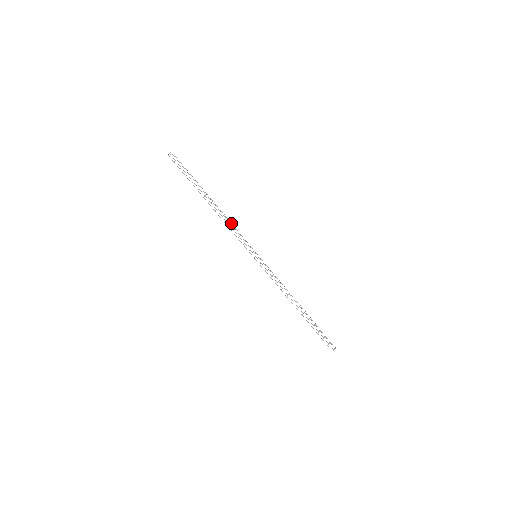
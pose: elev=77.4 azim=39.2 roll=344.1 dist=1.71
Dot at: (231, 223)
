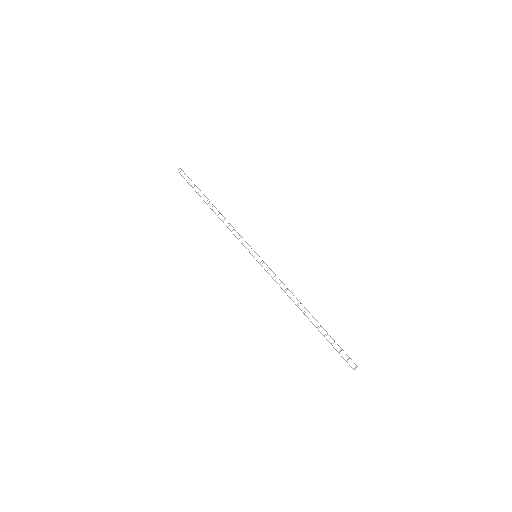
Dot at: occluded
